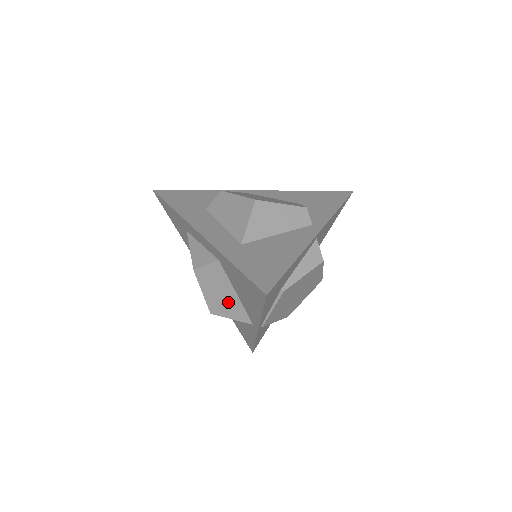
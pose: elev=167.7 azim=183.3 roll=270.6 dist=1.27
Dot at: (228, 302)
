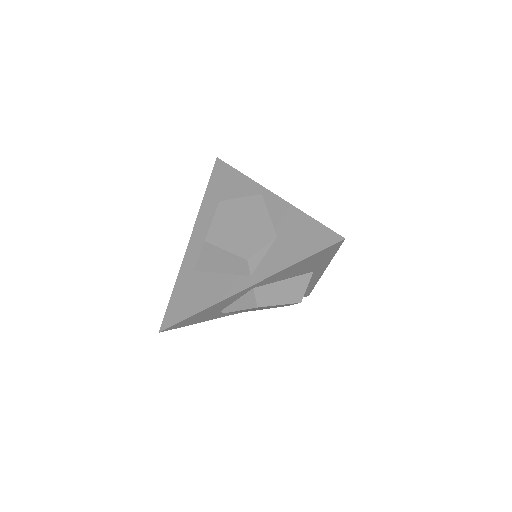
Dot at: occluded
